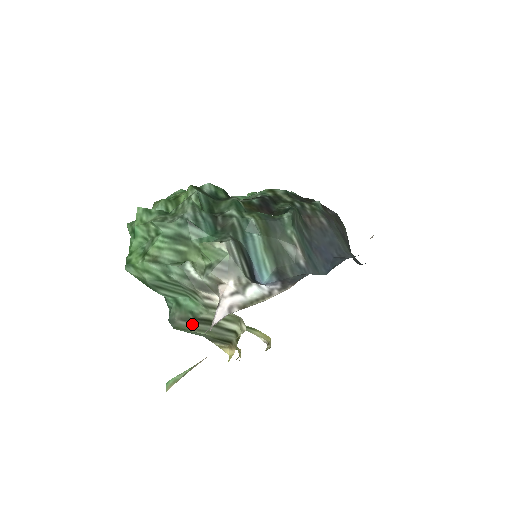
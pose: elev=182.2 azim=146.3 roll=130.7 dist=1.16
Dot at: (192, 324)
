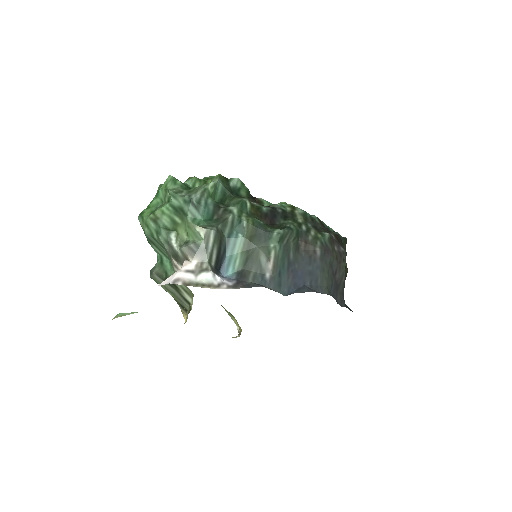
Dot at: occluded
